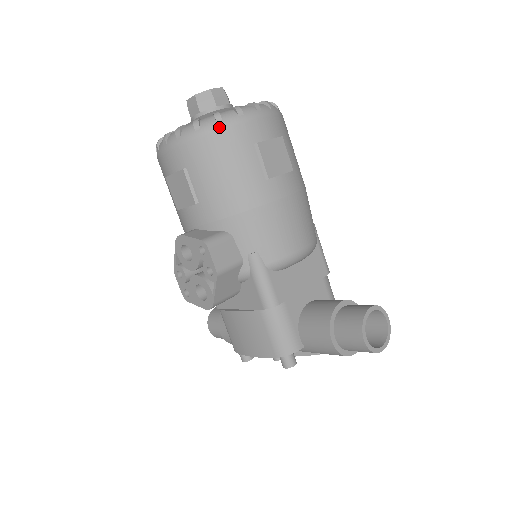
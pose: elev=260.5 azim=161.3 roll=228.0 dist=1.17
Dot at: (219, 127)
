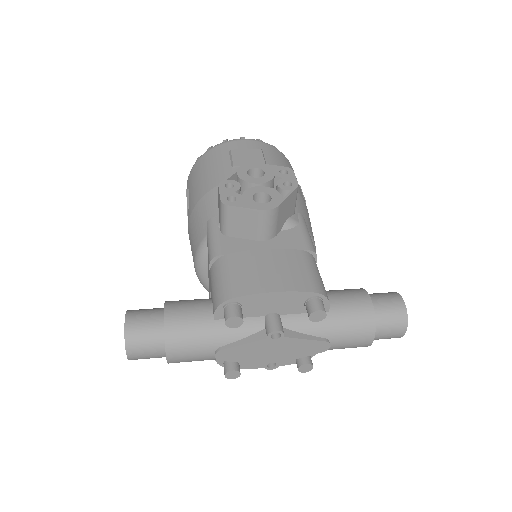
Dot at: occluded
